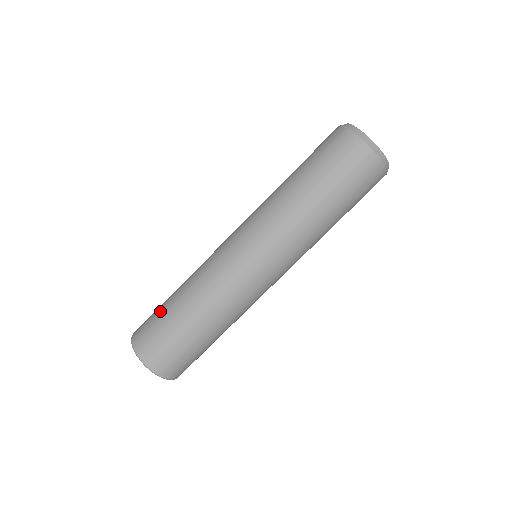
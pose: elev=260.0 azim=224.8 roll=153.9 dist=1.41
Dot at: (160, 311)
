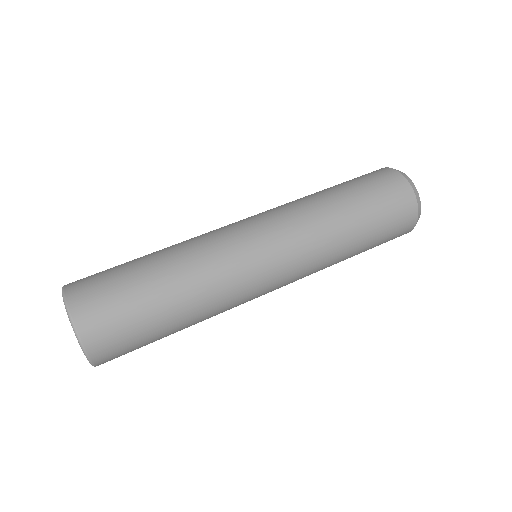
Dot at: (123, 270)
